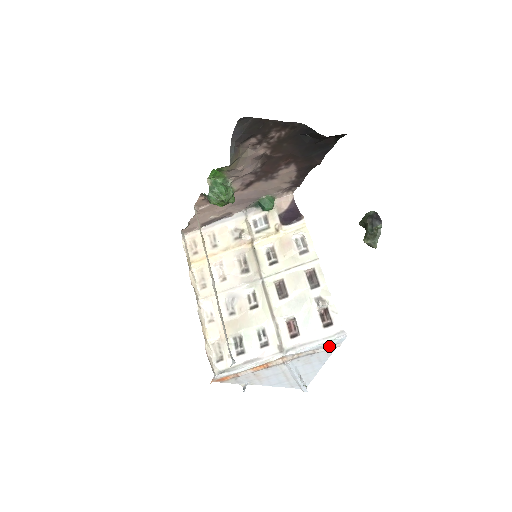
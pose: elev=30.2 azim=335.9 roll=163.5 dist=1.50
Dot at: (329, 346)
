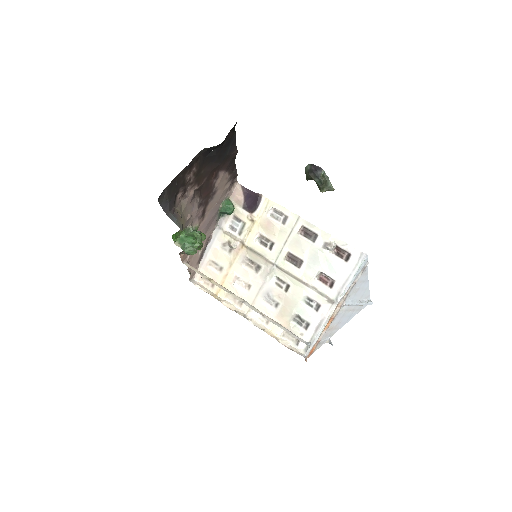
Dot at: (361, 270)
